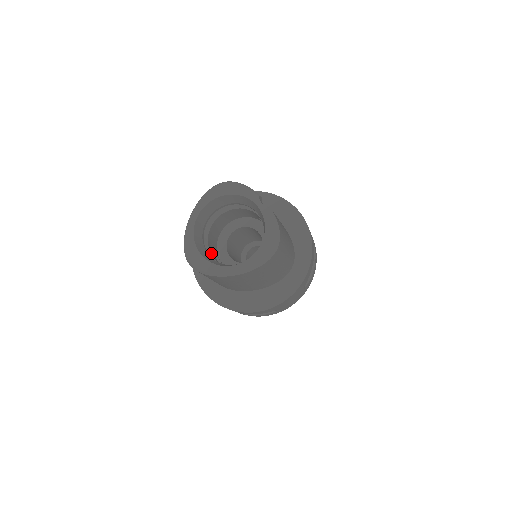
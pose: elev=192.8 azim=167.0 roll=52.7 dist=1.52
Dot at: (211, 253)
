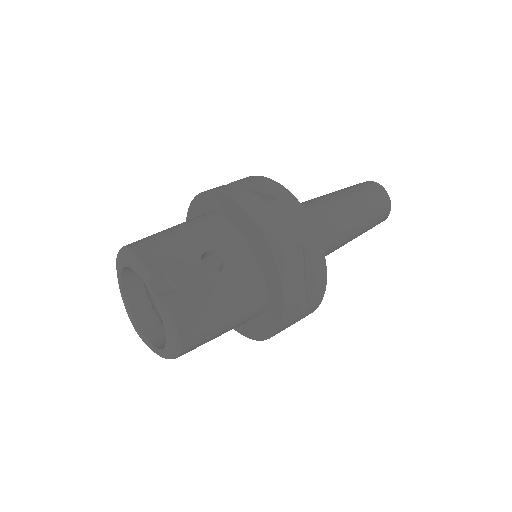
Dot at: occluded
